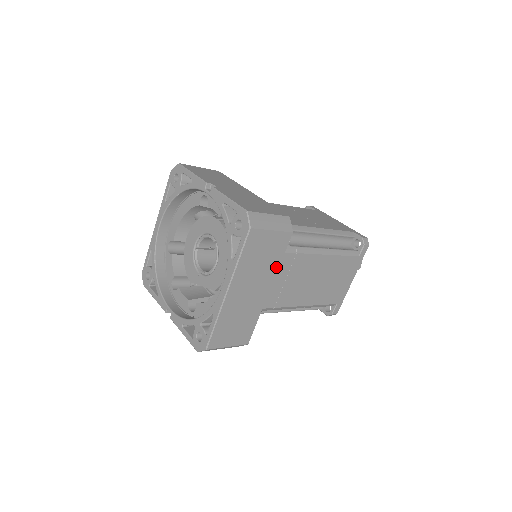
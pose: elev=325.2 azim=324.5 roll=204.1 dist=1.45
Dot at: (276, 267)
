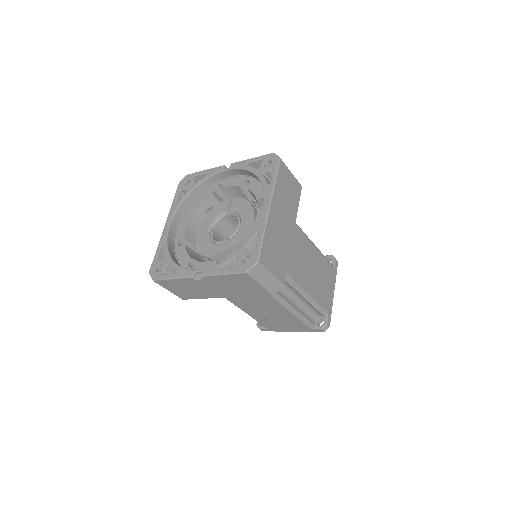
Dot at: (295, 211)
